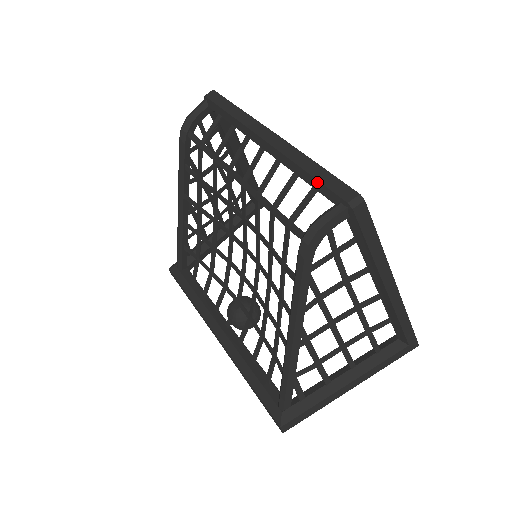
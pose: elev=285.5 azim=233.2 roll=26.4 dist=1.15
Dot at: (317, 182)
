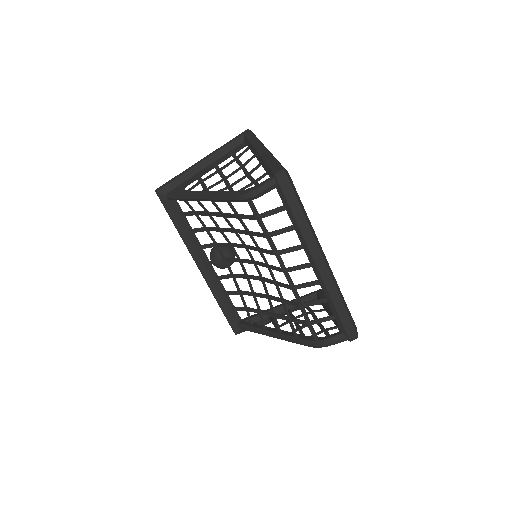
Dot at: (339, 318)
